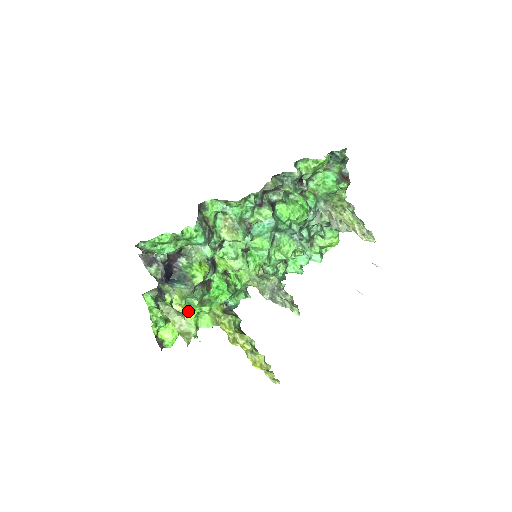
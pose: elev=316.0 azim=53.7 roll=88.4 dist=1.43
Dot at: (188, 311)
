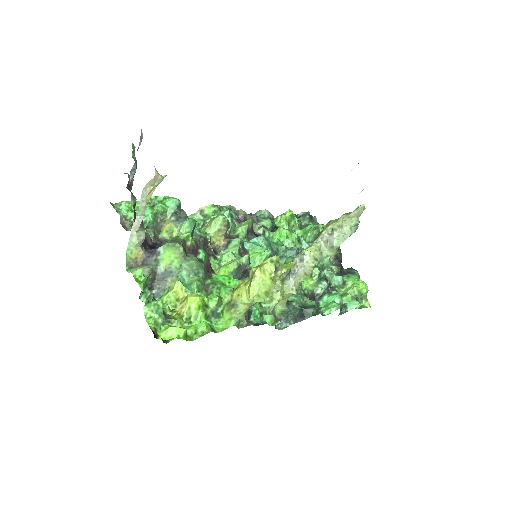
Dot at: (190, 296)
